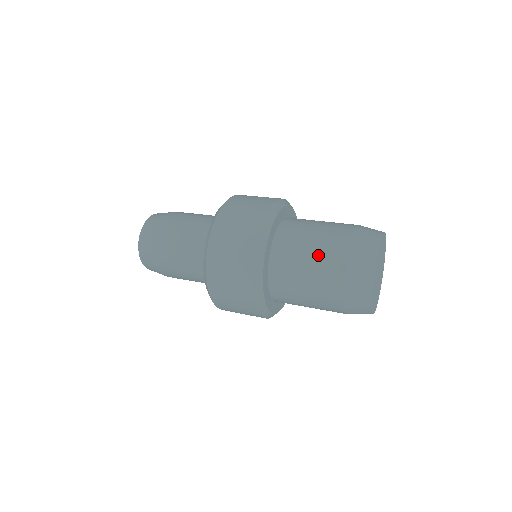
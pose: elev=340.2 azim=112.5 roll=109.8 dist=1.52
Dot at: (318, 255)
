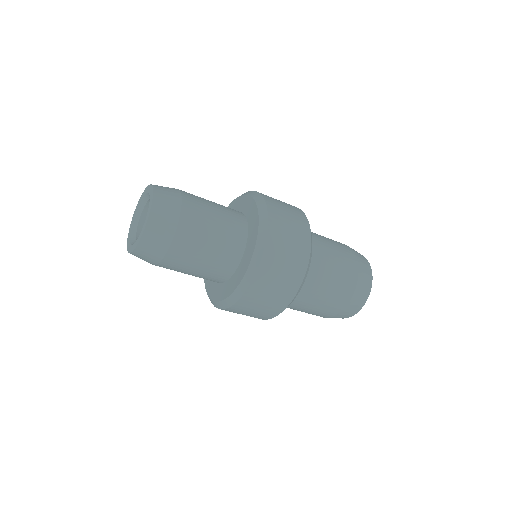
Dot at: (331, 240)
